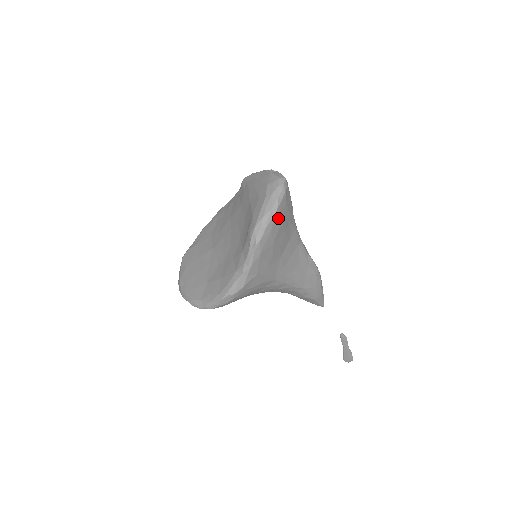
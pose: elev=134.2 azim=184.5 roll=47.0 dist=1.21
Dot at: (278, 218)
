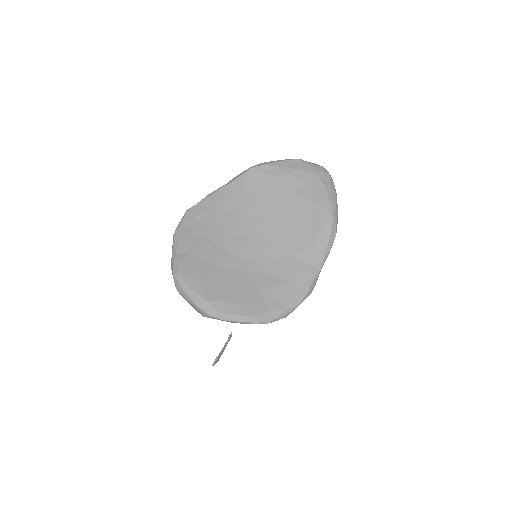
Dot at: occluded
